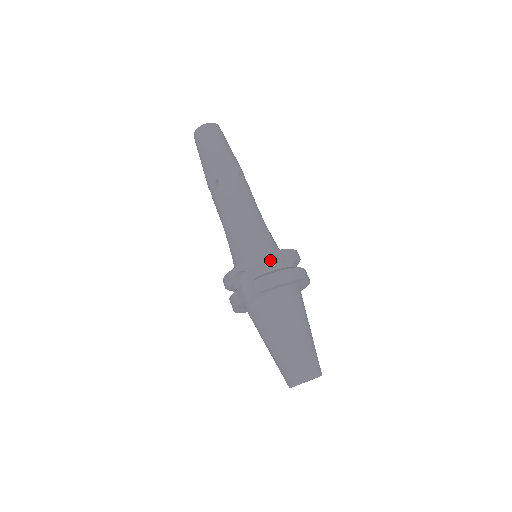
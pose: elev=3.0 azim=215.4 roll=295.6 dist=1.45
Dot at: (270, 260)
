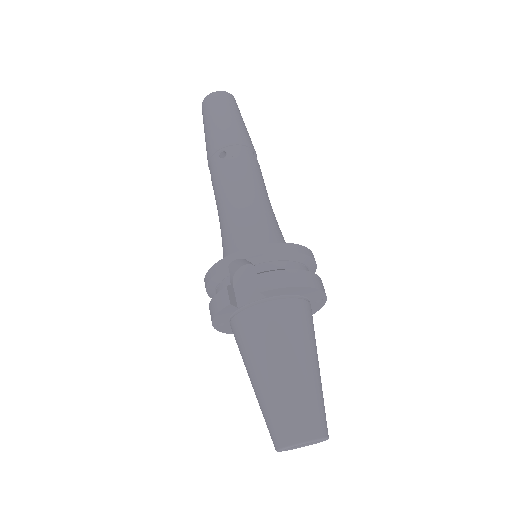
Dot at: (285, 253)
